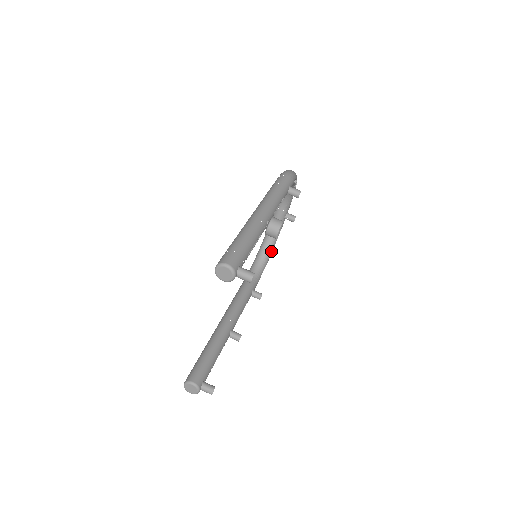
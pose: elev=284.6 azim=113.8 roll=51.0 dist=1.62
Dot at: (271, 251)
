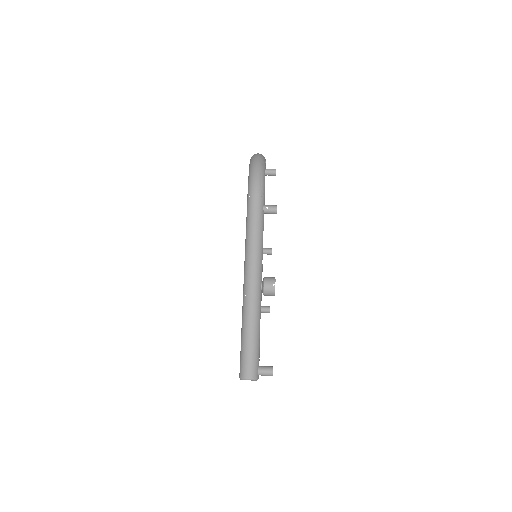
Dot at: occluded
